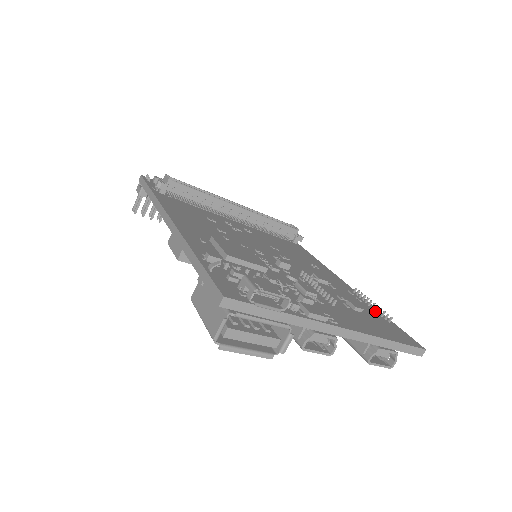
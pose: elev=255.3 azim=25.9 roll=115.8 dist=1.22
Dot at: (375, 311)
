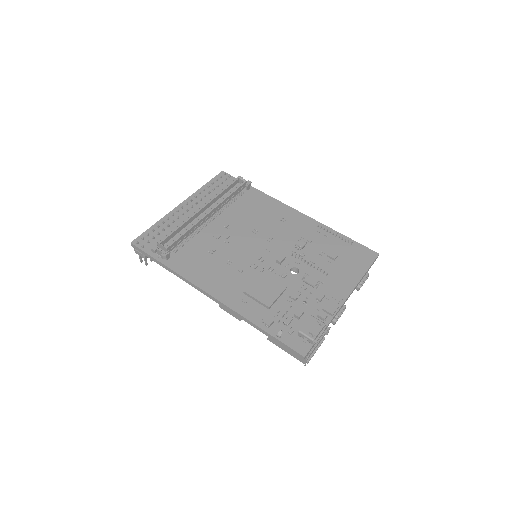
Dot at: (339, 239)
